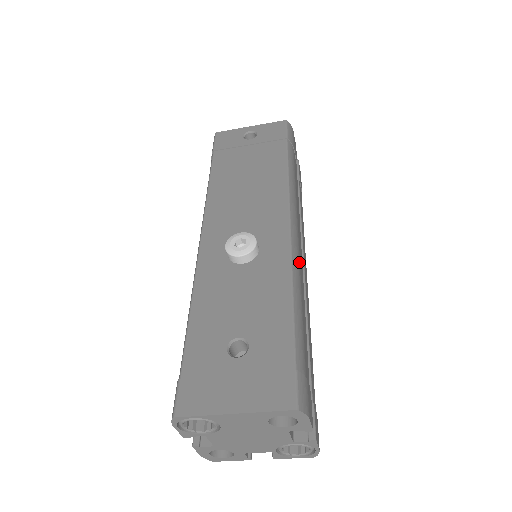
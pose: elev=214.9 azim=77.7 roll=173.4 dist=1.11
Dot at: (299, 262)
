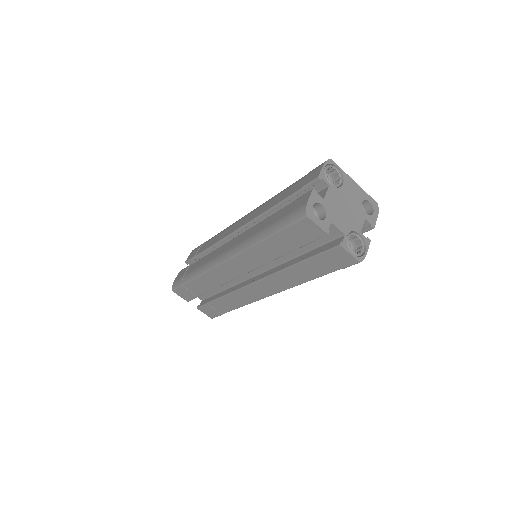
Dot at: occluded
